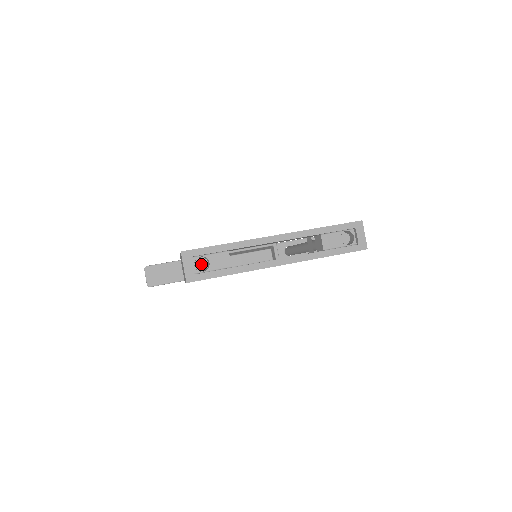
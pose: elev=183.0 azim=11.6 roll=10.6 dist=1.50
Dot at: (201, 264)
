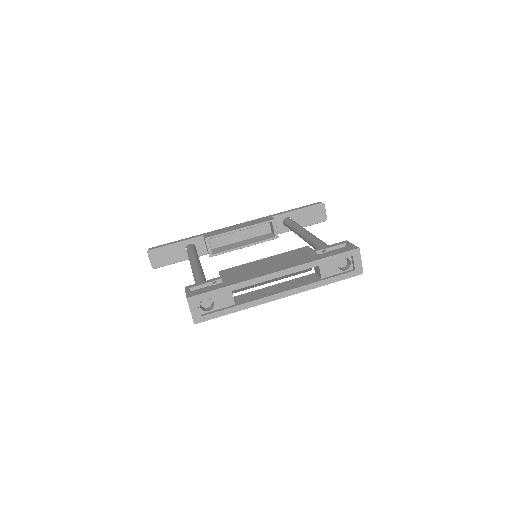
Dot at: (206, 303)
